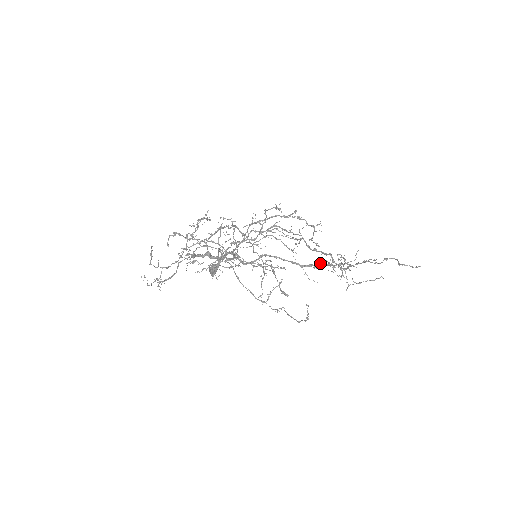
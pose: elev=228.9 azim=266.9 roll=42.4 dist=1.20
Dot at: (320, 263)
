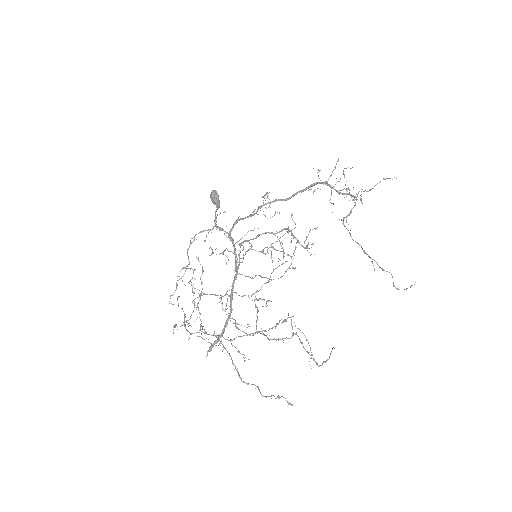
Dot at: (323, 183)
